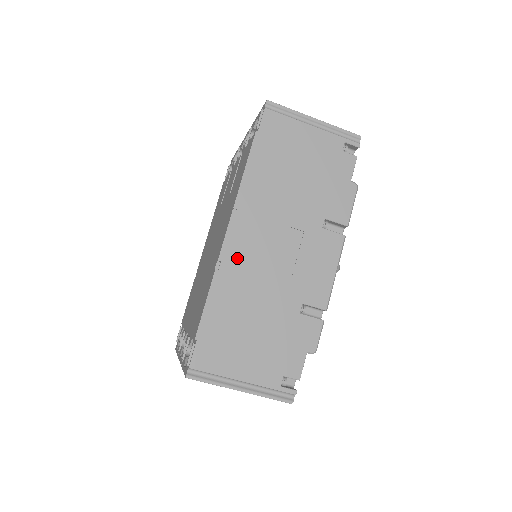
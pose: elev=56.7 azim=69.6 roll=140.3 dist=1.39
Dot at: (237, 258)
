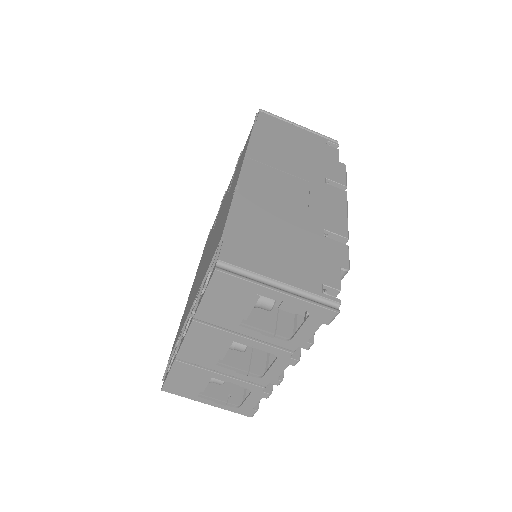
Dot at: (254, 187)
